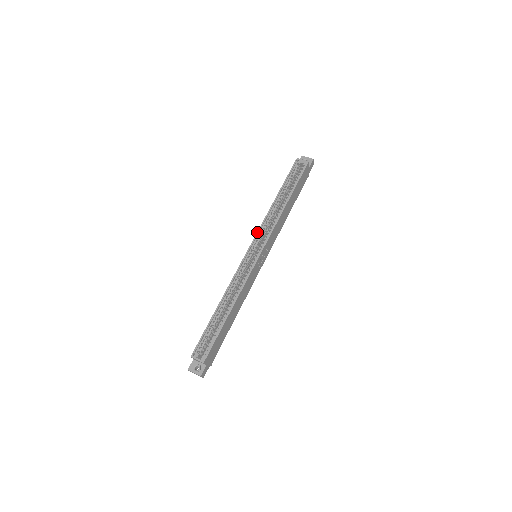
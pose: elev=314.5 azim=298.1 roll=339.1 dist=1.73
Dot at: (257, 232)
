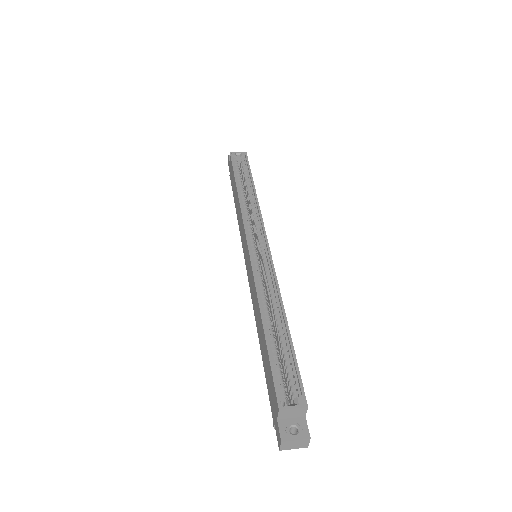
Dot at: (244, 224)
